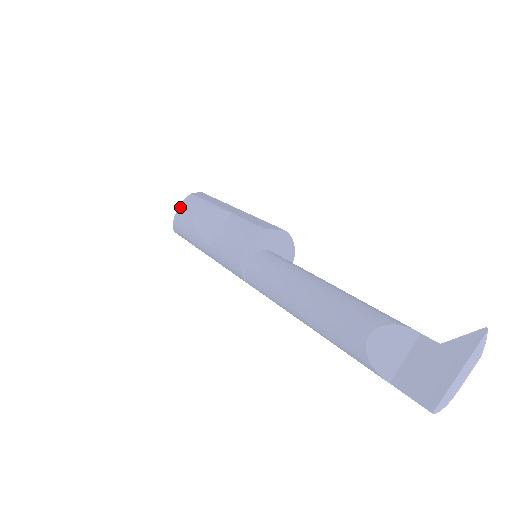
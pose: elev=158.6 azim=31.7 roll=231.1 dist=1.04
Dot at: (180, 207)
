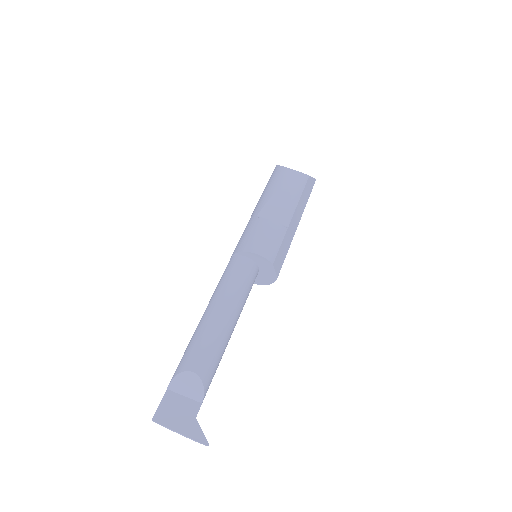
Dot at: (293, 171)
